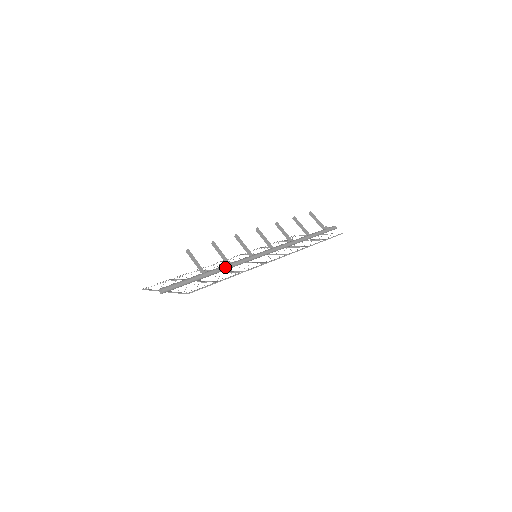
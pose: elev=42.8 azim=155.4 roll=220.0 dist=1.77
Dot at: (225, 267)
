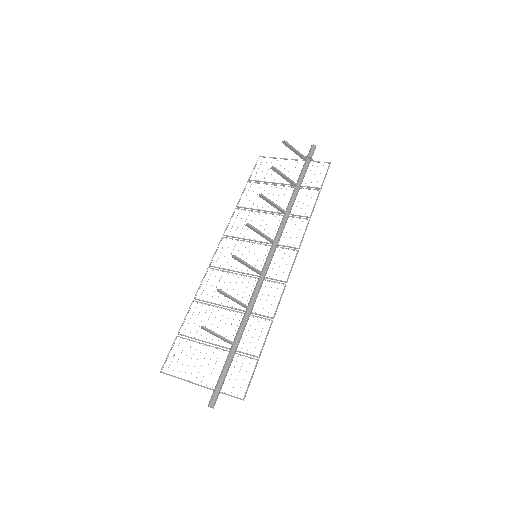
Dot at: (248, 318)
